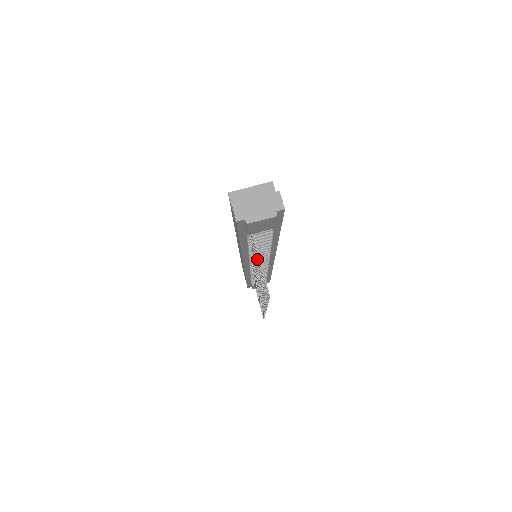
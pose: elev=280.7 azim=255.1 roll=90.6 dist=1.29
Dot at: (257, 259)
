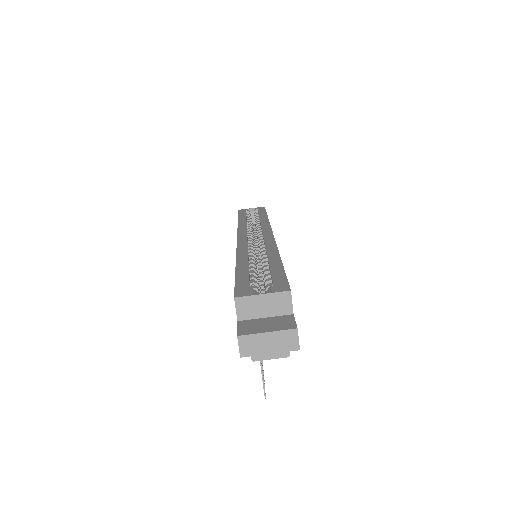
Dot at: occluded
